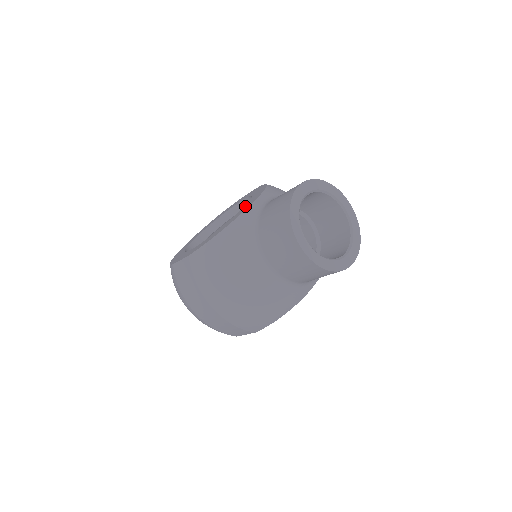
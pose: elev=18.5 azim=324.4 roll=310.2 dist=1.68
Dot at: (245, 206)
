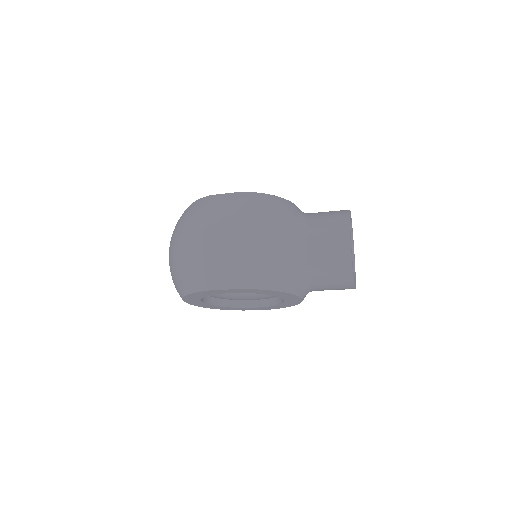
Dot at: occluded
